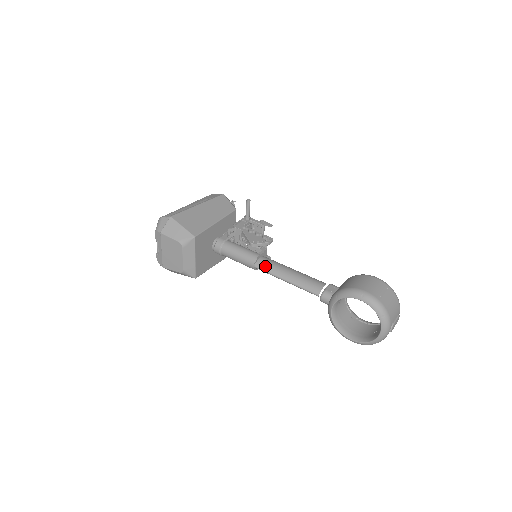
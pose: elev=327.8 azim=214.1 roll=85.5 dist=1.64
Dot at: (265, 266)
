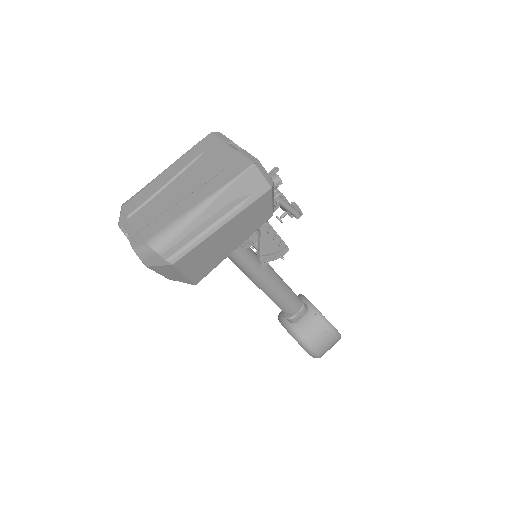
Dot at: (258, 282)
